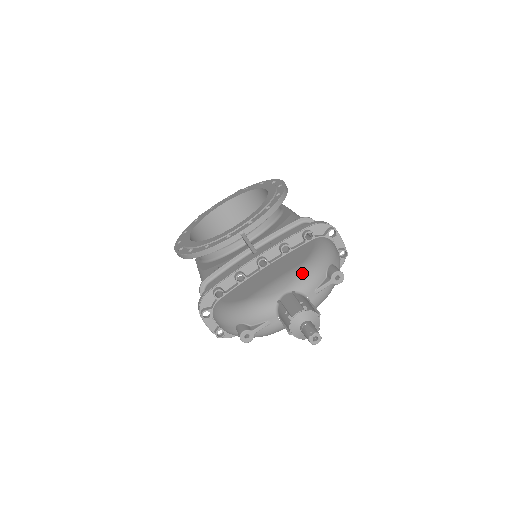
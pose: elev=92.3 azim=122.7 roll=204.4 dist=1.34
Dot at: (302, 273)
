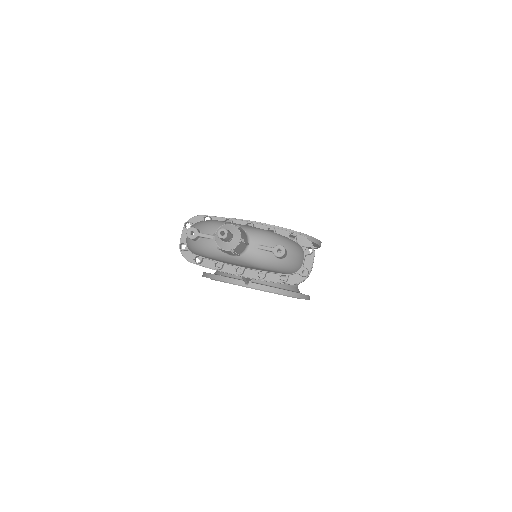
Dot at: (262, 230)
